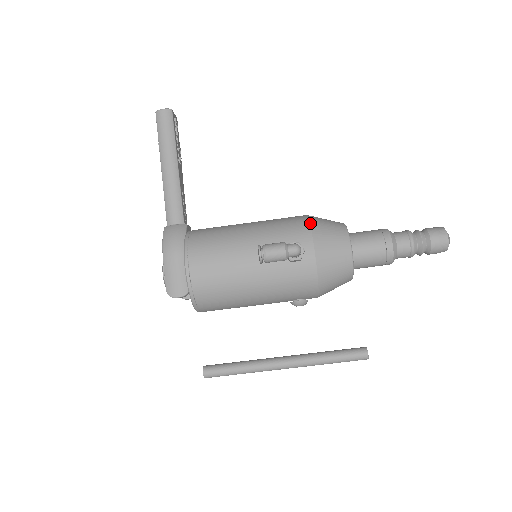
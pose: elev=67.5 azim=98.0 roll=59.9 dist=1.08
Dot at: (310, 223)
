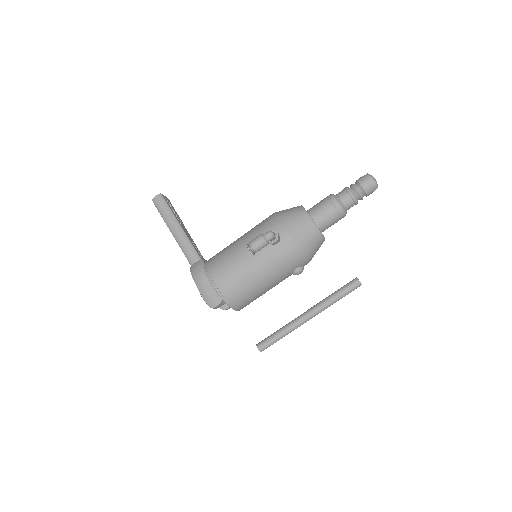
Dot at: (276, 216)
